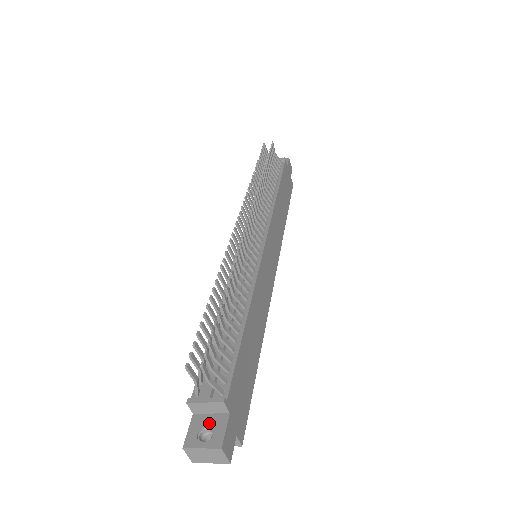
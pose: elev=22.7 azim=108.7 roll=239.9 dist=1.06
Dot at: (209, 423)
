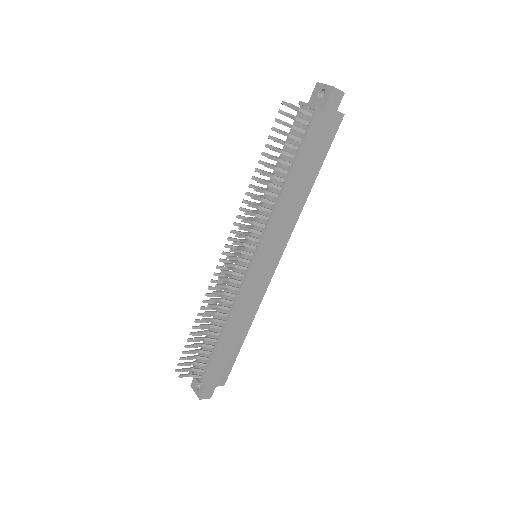
Dot at: occluded
